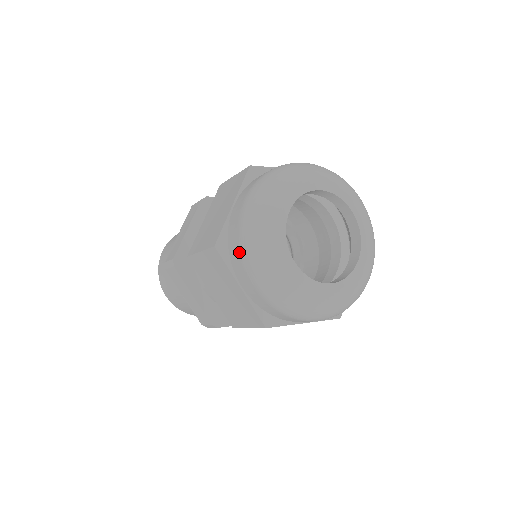
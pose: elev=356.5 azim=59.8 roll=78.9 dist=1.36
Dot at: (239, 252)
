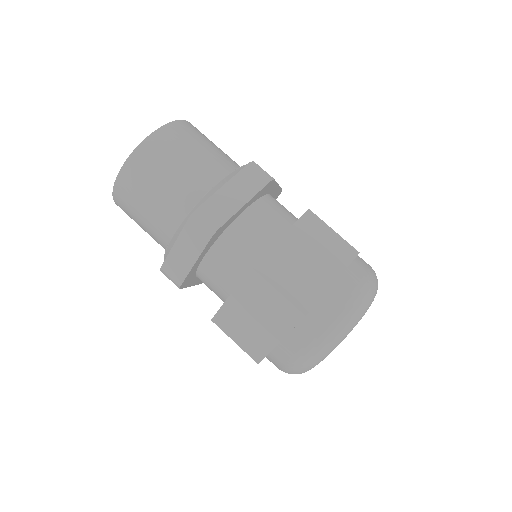
Dot at: (316, 334)
